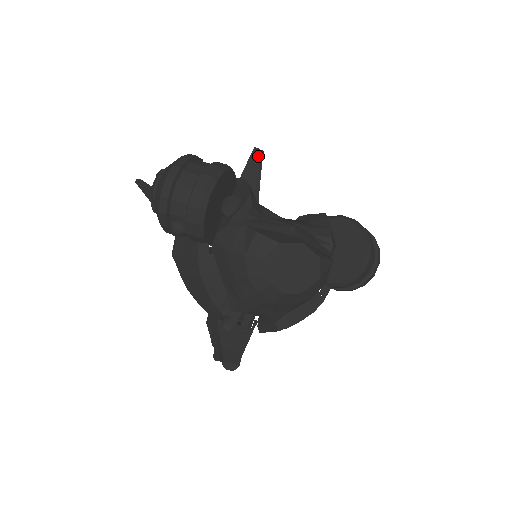
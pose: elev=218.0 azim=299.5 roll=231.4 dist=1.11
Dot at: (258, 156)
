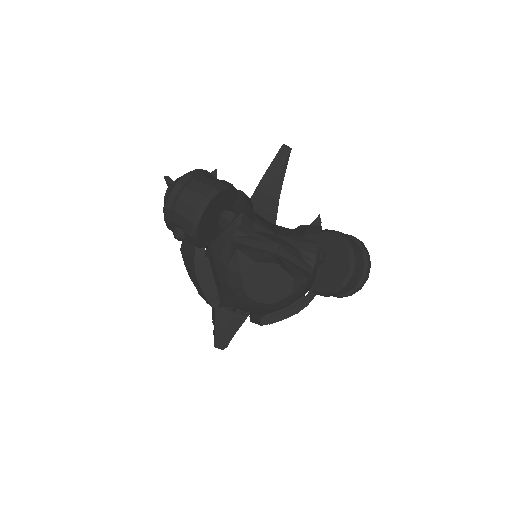
Dot at: (285, 154)
